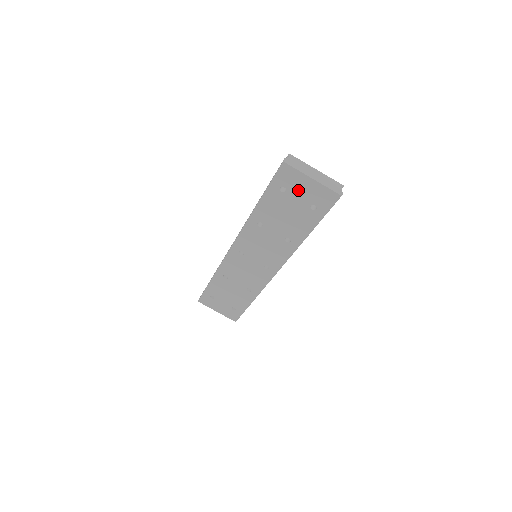
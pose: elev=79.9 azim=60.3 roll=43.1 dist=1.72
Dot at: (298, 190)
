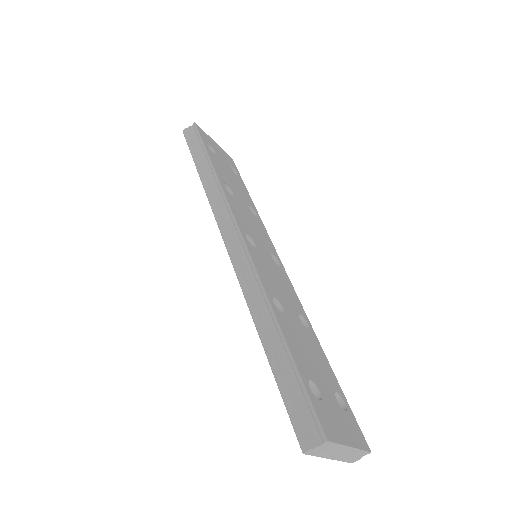
Dot at: occluded
